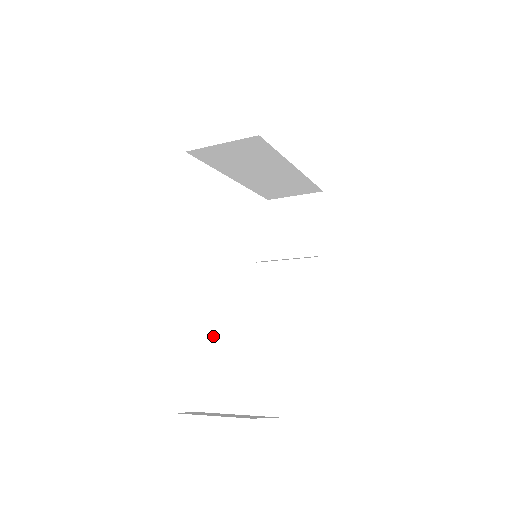
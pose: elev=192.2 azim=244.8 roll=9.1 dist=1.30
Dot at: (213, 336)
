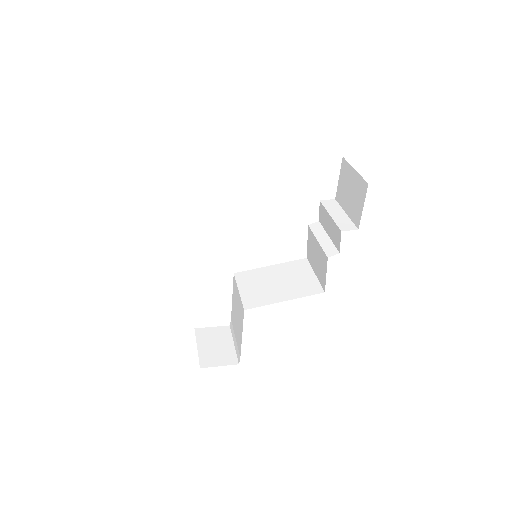
Dot at: (233, 292)
